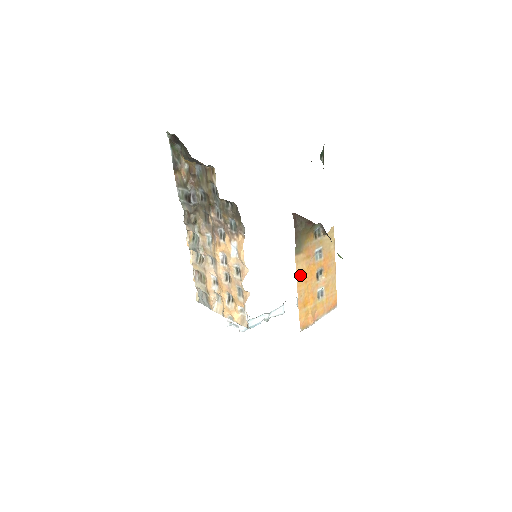
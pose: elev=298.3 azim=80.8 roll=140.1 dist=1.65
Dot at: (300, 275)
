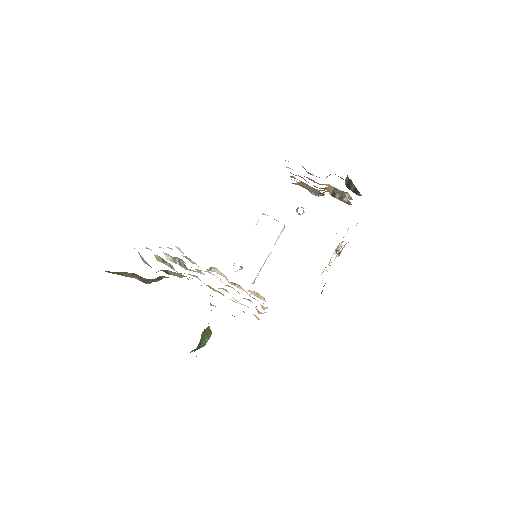
Dot at: occluded
